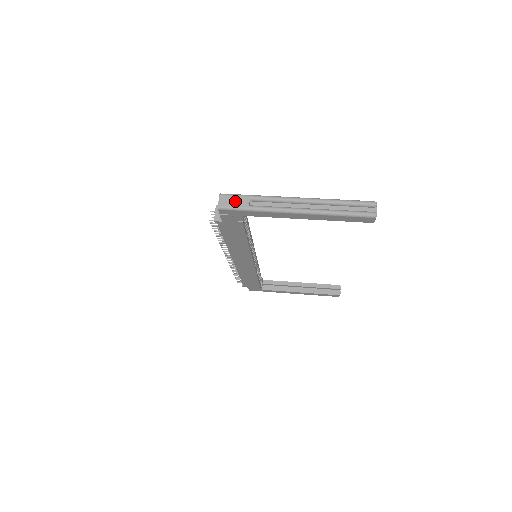
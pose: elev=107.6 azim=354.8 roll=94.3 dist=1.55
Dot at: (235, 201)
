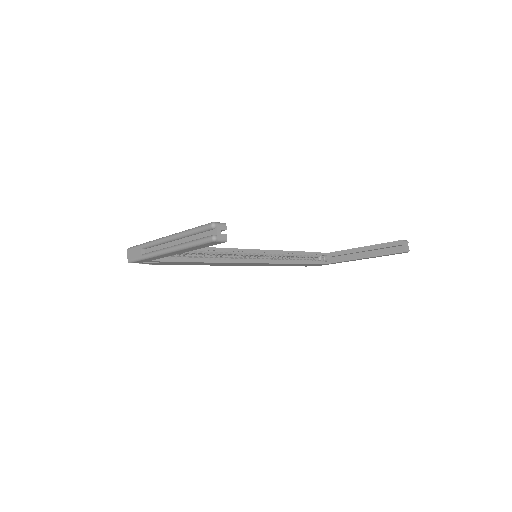
Dot at: (134, 253)
